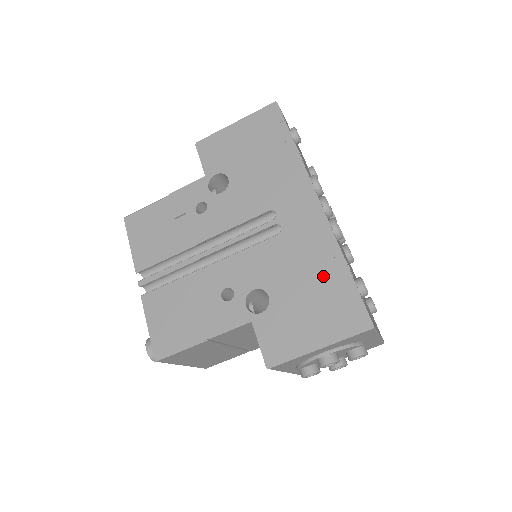
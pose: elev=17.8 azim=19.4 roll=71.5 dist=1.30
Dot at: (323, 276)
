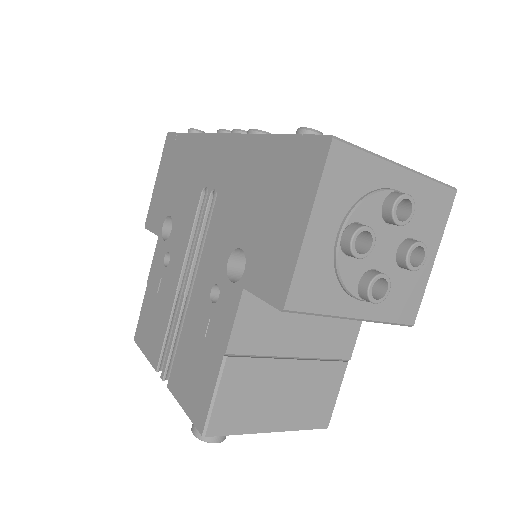
Dot at: (263, 170)
